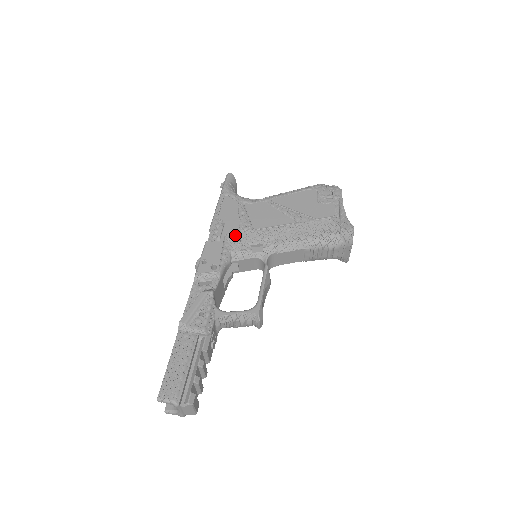
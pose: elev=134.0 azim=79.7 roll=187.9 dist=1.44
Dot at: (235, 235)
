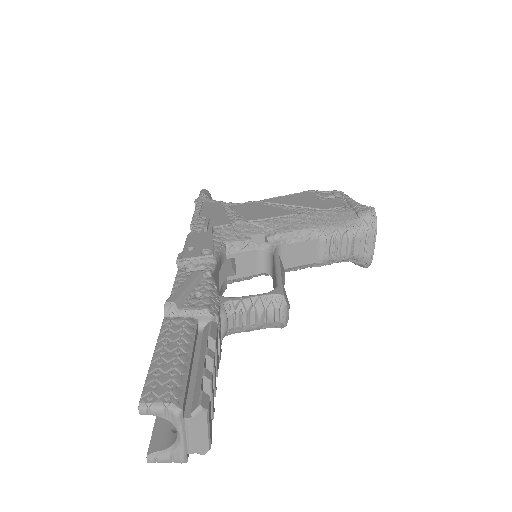
Dot at: (226, 227)
